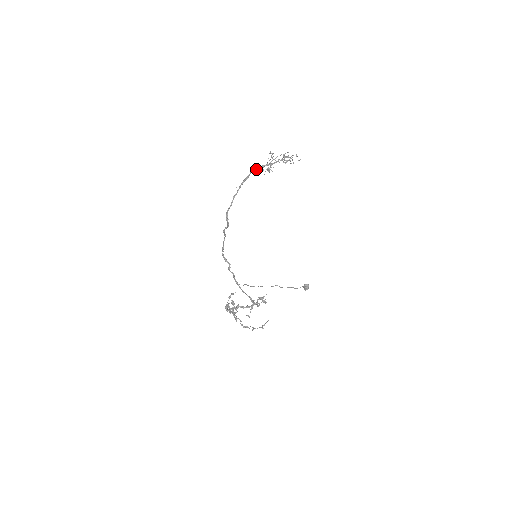
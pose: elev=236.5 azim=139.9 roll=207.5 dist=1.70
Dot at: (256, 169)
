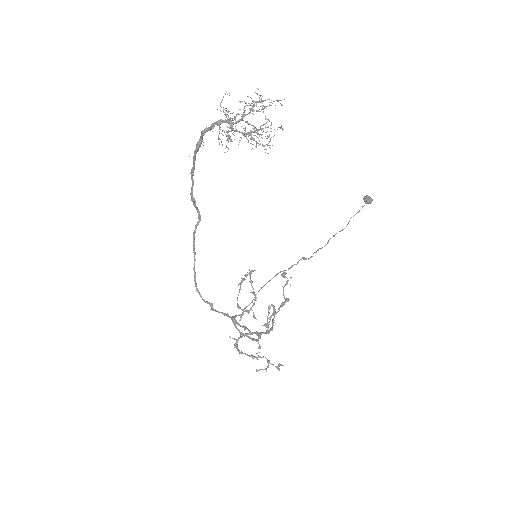
Dot at: (209, 129)
